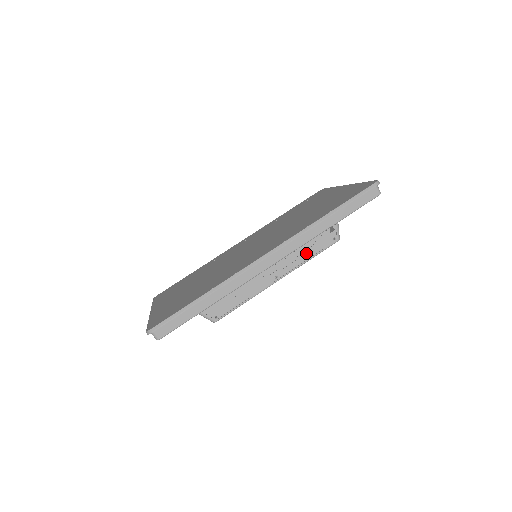
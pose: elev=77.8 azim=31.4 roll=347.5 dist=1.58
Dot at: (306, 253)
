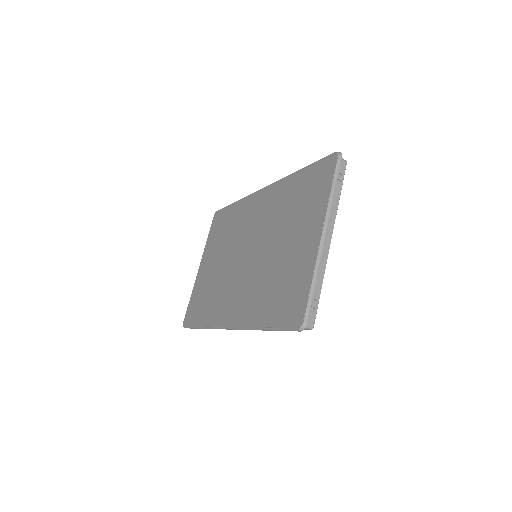
Dot at: occluded
